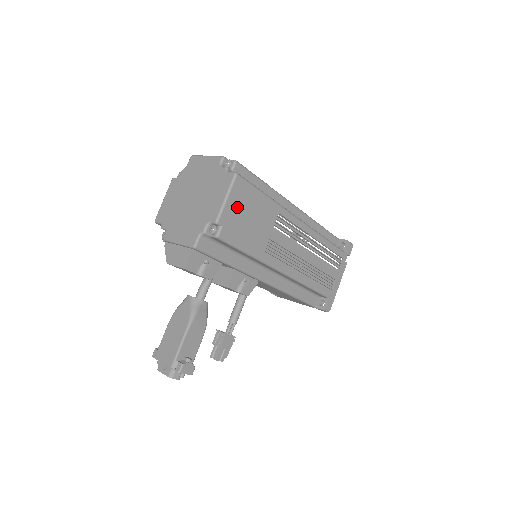
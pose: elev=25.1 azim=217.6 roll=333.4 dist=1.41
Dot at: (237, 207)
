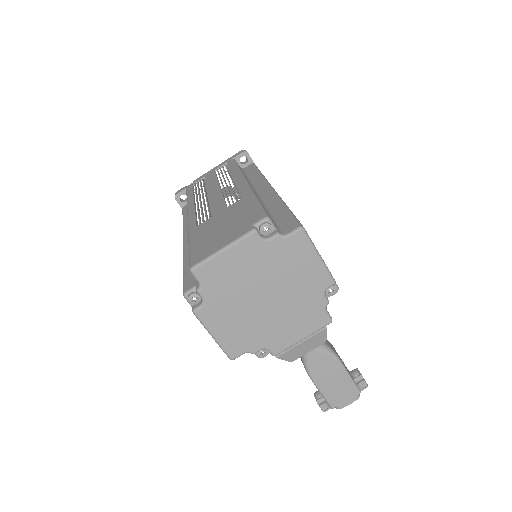
Dot at: occluded
